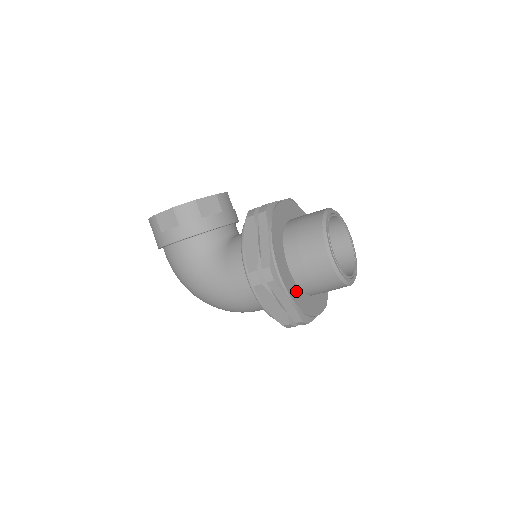
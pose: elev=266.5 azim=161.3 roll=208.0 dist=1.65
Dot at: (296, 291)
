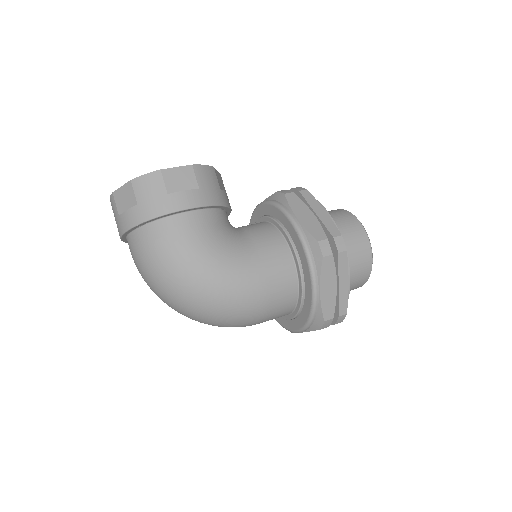
Dot at: occluded
